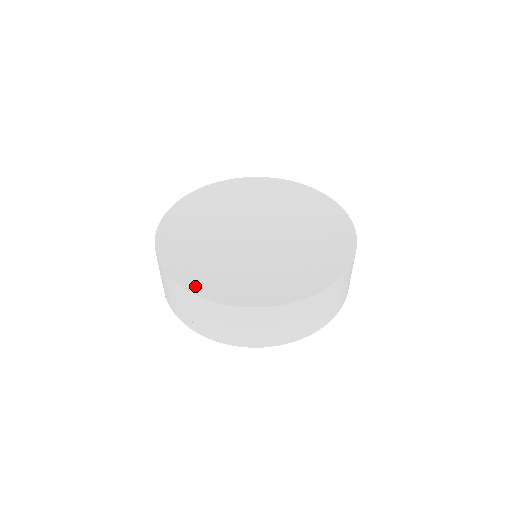
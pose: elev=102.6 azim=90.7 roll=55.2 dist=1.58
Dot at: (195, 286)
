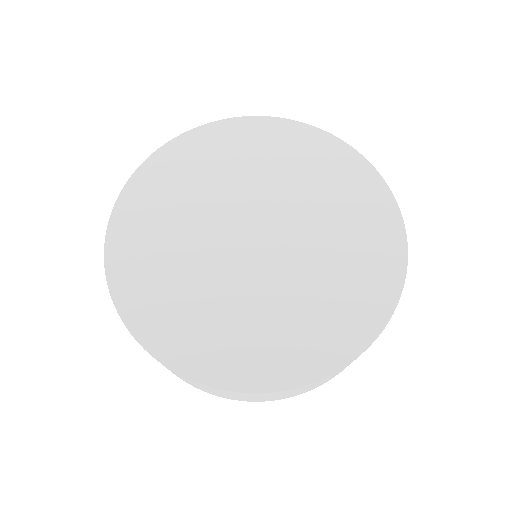
Dot at: (166, 349)
